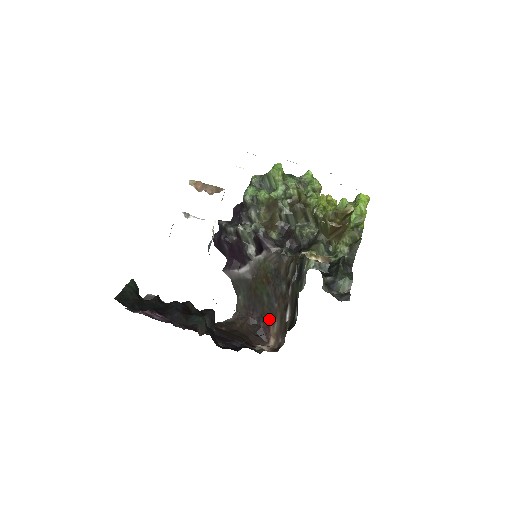
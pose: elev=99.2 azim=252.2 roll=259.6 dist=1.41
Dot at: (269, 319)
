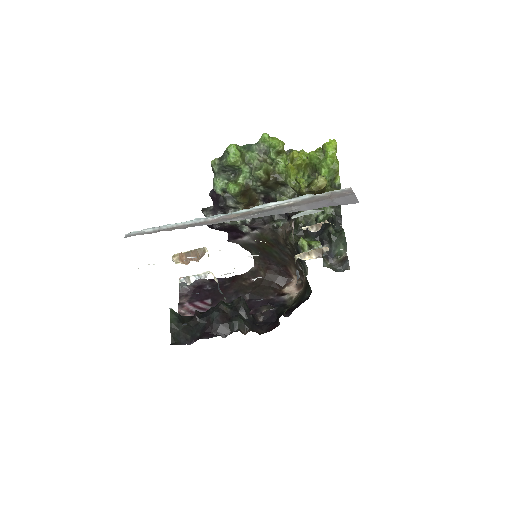
Dot at: (285, 266)
